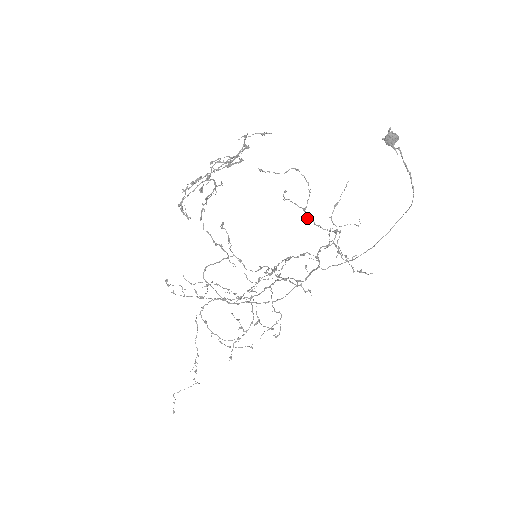
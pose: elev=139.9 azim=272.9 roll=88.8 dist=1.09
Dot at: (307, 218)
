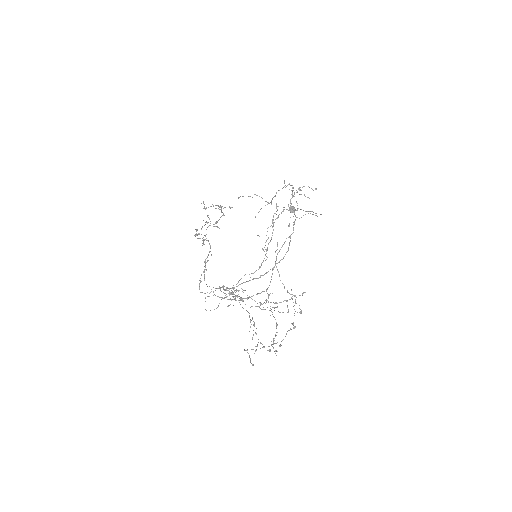
Dot at: (275, 196)
